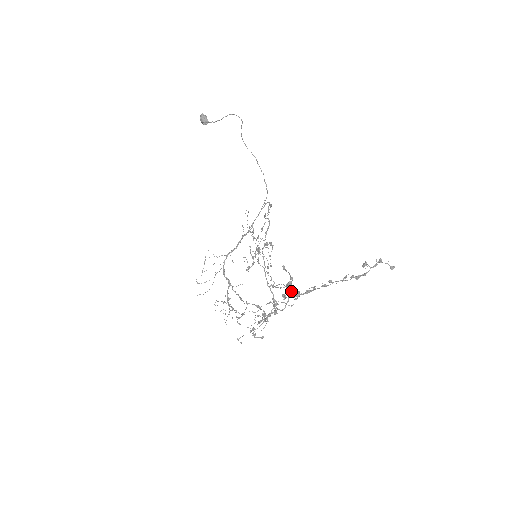
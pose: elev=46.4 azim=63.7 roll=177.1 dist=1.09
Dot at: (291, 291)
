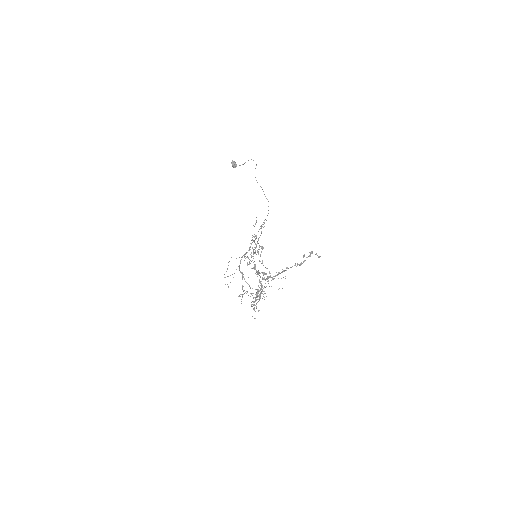
Dot at: (257, 273)
